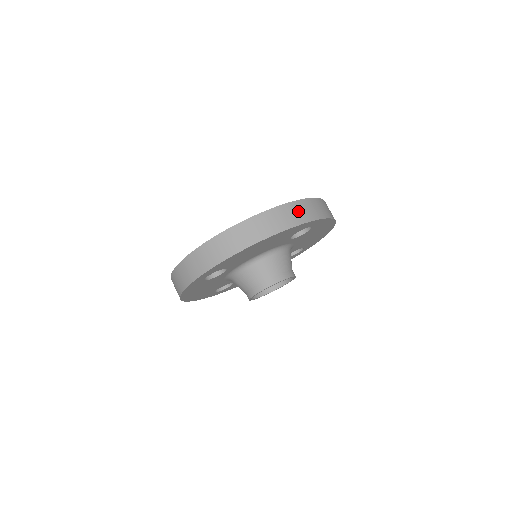
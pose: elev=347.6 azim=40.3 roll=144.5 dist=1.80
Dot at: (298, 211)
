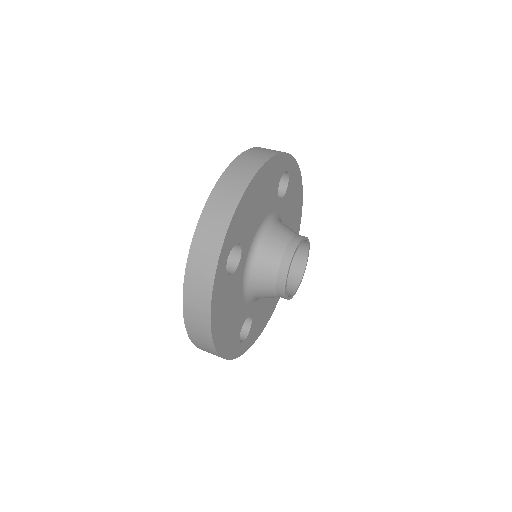
Dot at: occluded
